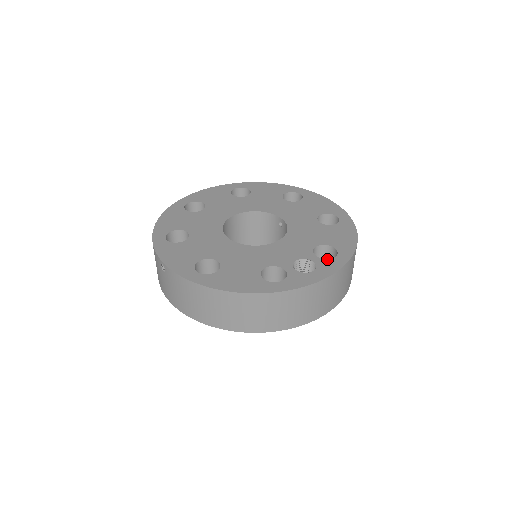
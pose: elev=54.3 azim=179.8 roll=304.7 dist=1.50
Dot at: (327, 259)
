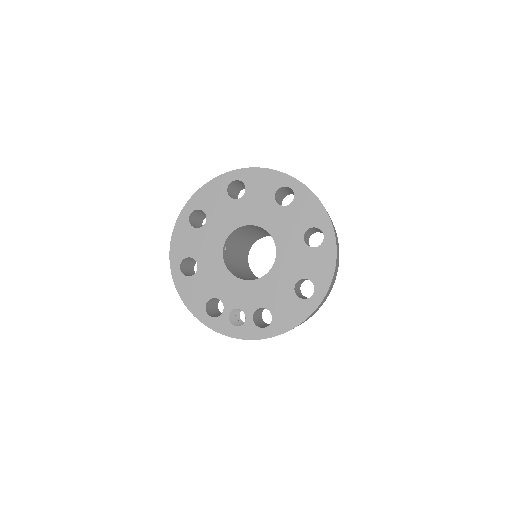
Dot at: (255, 325)
